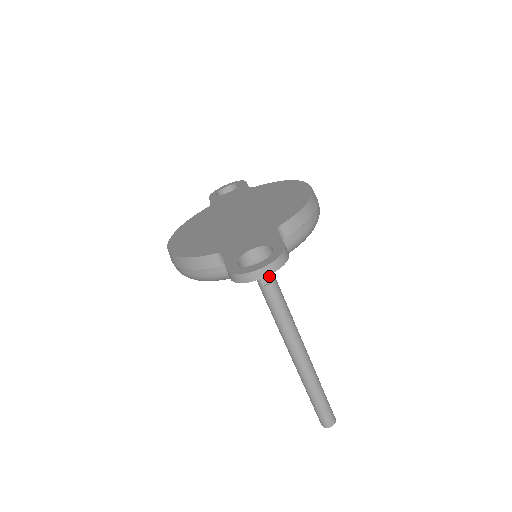
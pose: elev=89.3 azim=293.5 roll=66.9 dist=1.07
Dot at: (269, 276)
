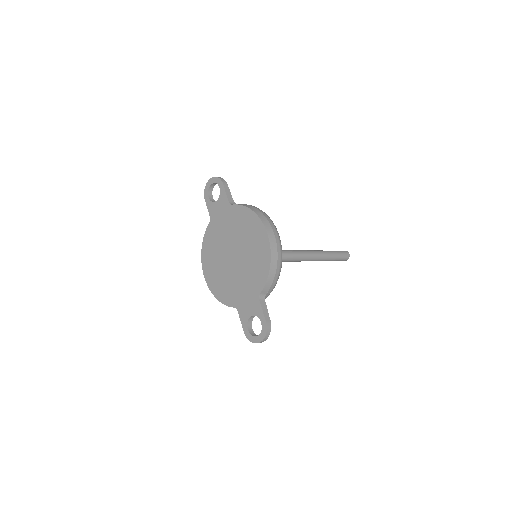
Dot at: occluded
